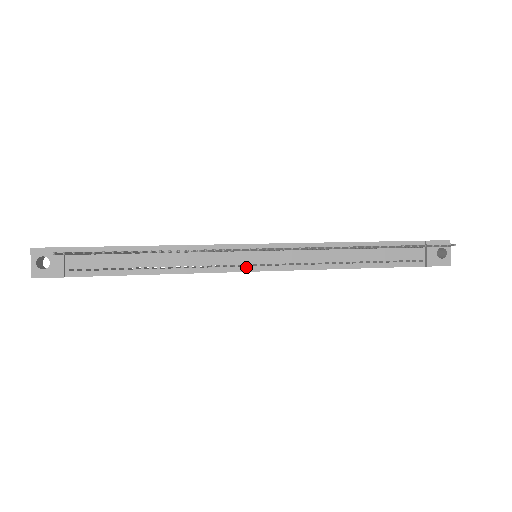
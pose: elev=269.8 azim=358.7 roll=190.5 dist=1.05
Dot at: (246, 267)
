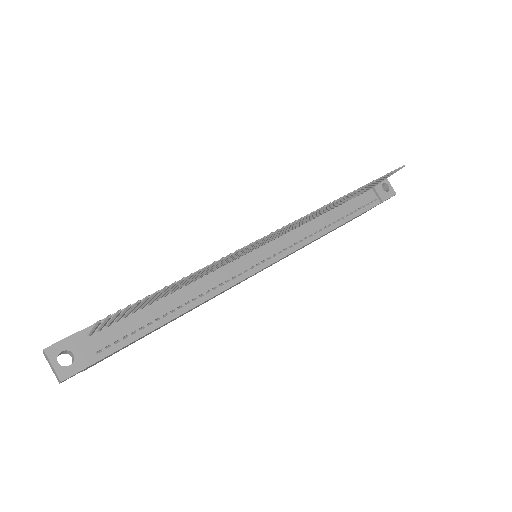
Dot at: (257, 267)
